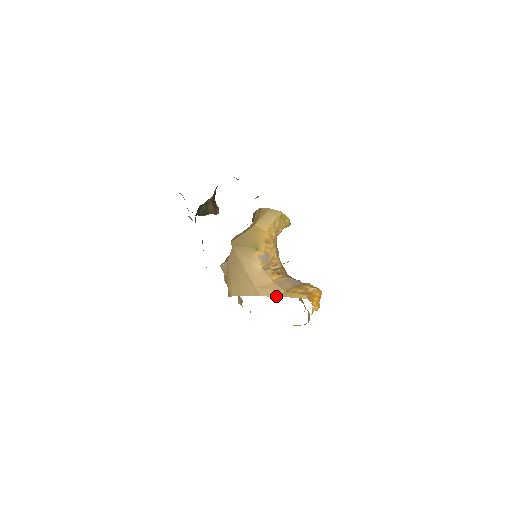
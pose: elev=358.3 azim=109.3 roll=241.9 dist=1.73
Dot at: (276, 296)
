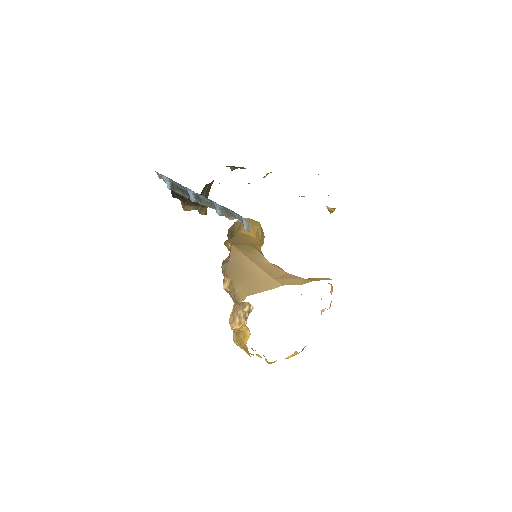
Dot at: (299, 284)
